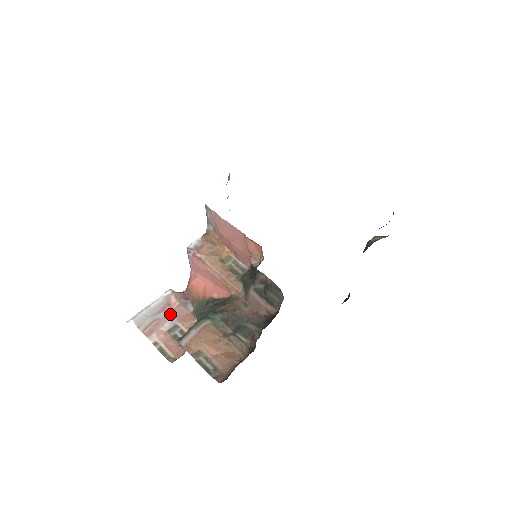
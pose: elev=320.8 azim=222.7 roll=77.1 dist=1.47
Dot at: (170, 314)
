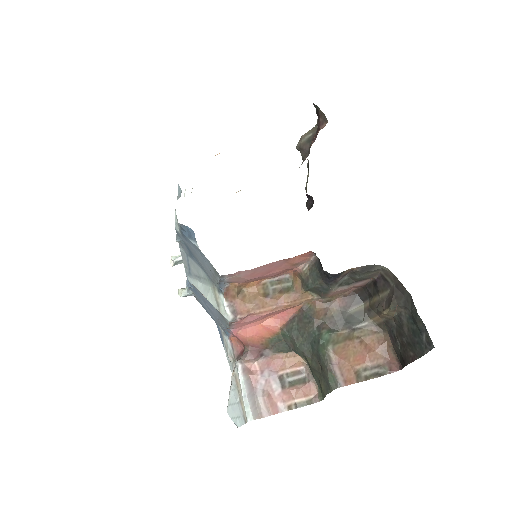
Dot at: (264, 377)
